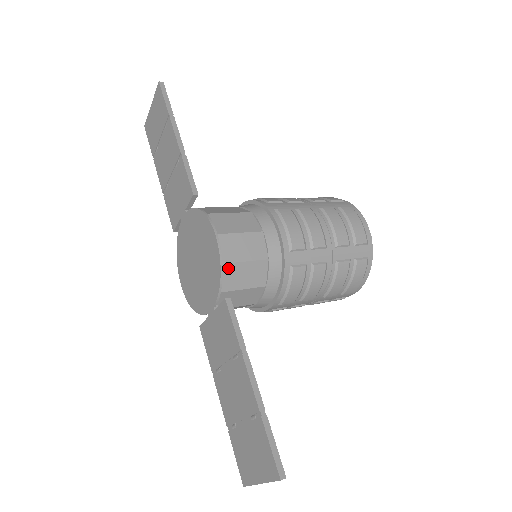
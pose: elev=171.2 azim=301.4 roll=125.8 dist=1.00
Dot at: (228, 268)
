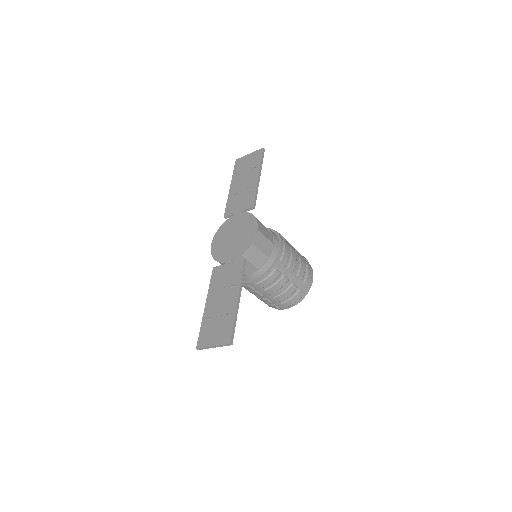
Dot at: (253, 247)
